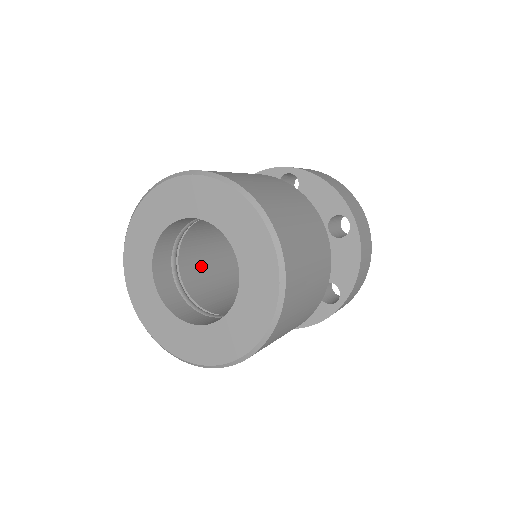
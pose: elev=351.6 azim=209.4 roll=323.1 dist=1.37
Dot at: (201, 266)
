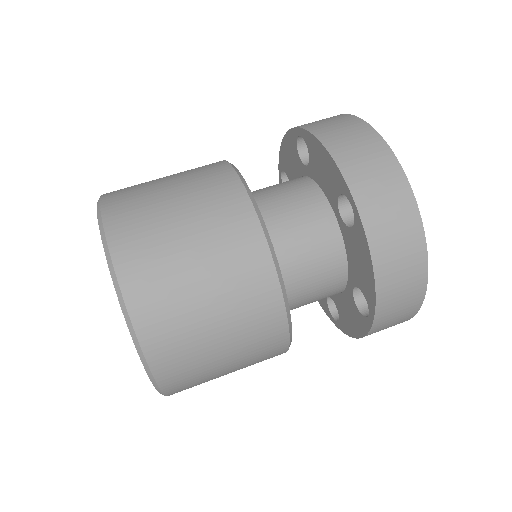
Dot at: occluded
